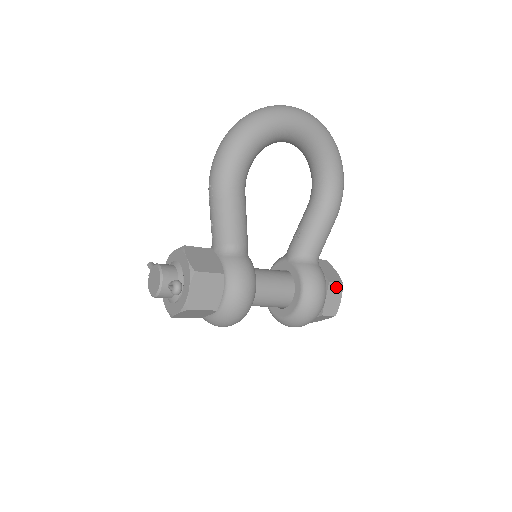
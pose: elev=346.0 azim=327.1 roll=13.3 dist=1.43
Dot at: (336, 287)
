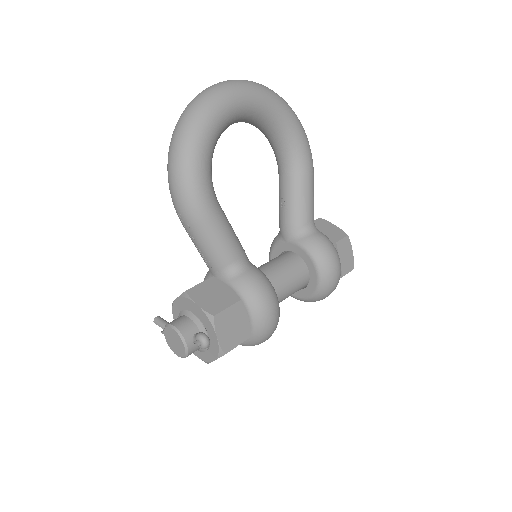
Dot at: (344, 243)
